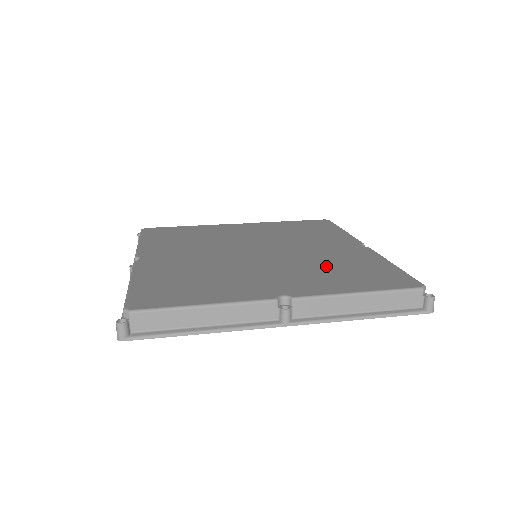
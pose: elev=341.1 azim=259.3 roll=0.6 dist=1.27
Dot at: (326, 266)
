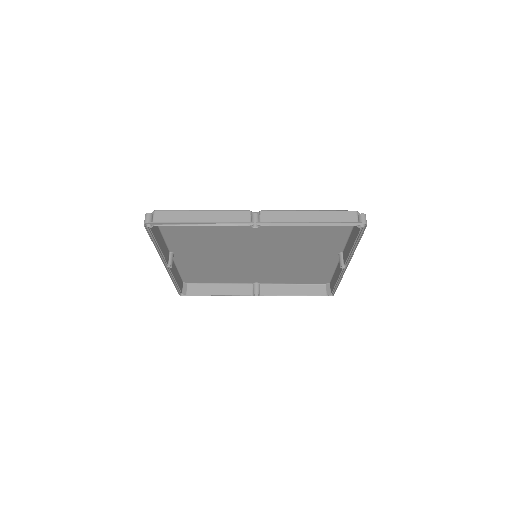
Dot at: (299, 234)
